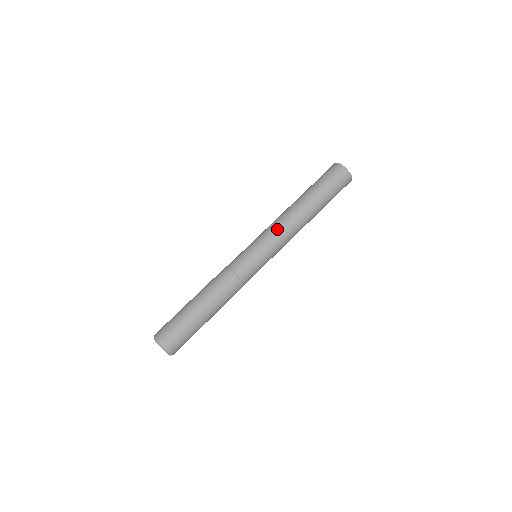
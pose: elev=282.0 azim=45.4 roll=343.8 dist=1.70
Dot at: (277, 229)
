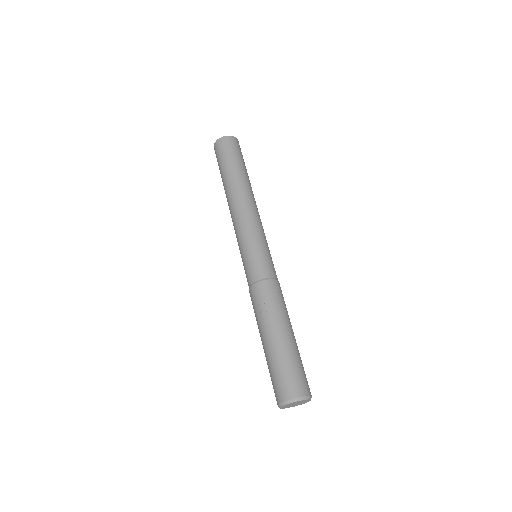
Dot at: (241, 220)
